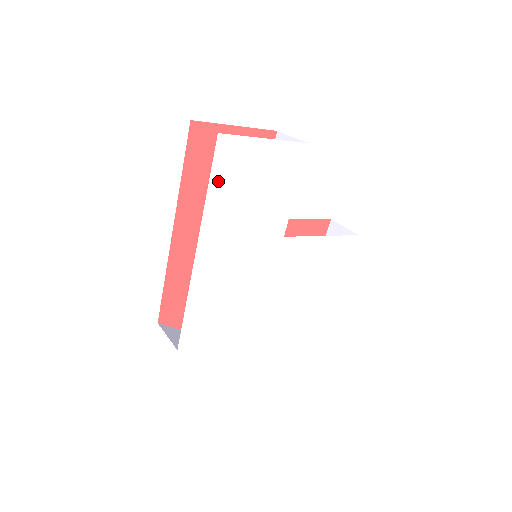
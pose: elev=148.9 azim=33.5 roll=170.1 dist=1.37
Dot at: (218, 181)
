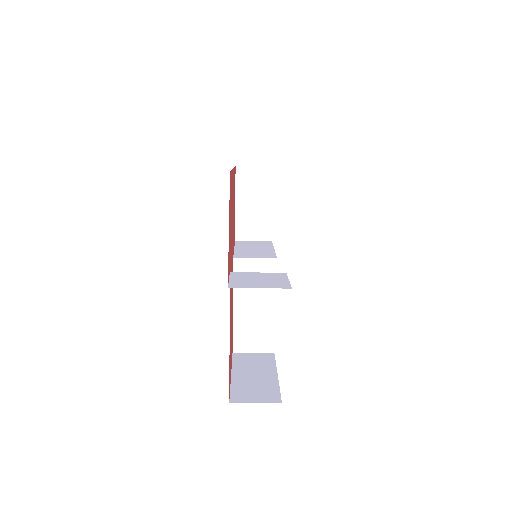
Dot at: occluded
